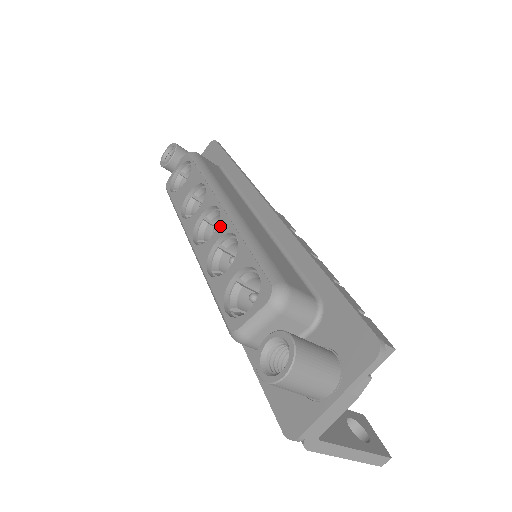
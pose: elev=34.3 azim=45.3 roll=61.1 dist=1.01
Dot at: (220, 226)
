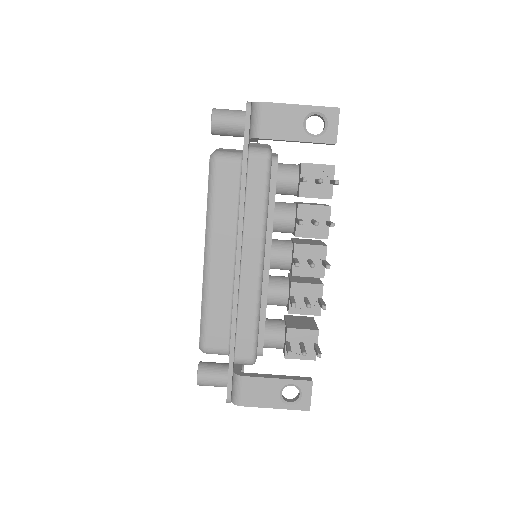
Dot at: occluded
